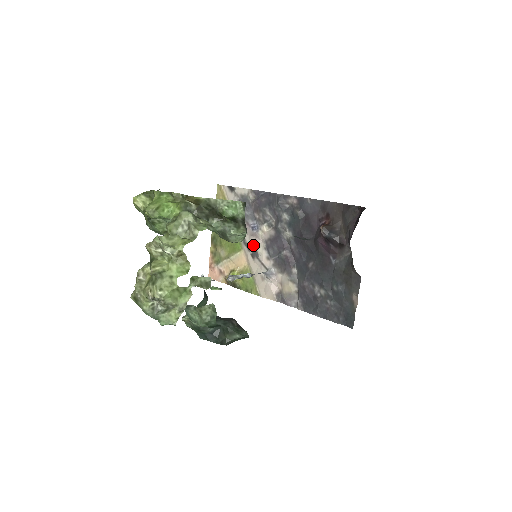
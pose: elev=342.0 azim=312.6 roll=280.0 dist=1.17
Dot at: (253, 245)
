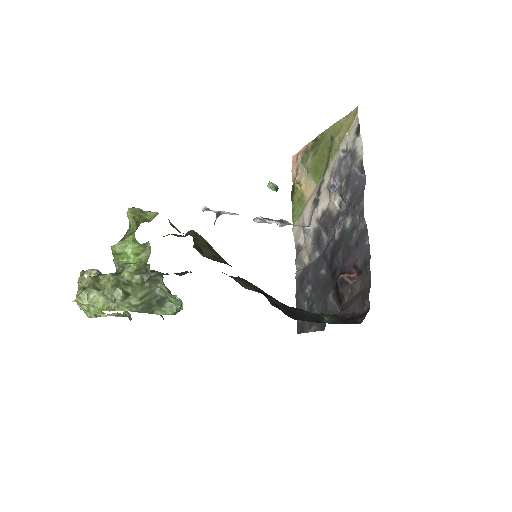
Dot at: (321, 196)
